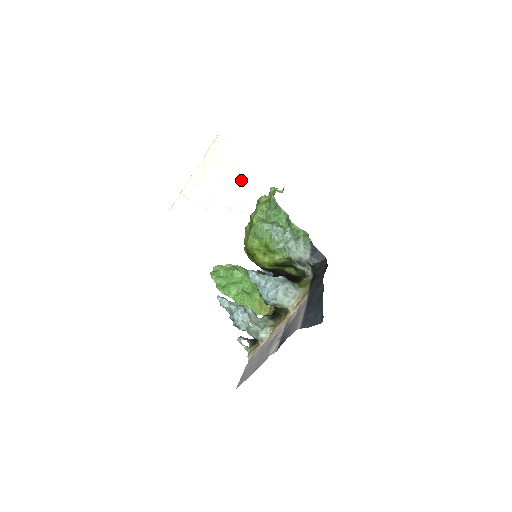
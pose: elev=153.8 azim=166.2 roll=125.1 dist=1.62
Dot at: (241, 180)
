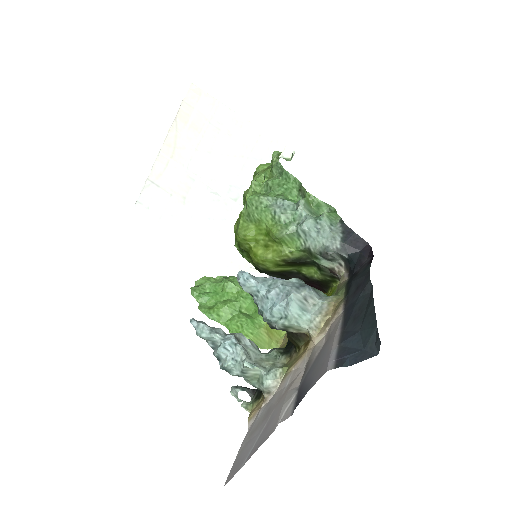
Dot at: (230, 149)
